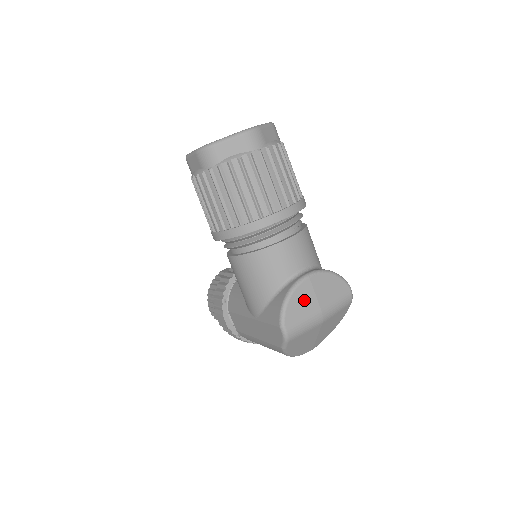
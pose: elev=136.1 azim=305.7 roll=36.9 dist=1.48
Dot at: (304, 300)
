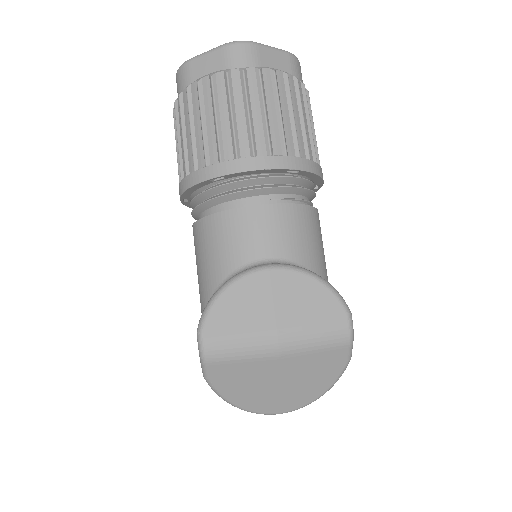
Dot at: (249, 302)
